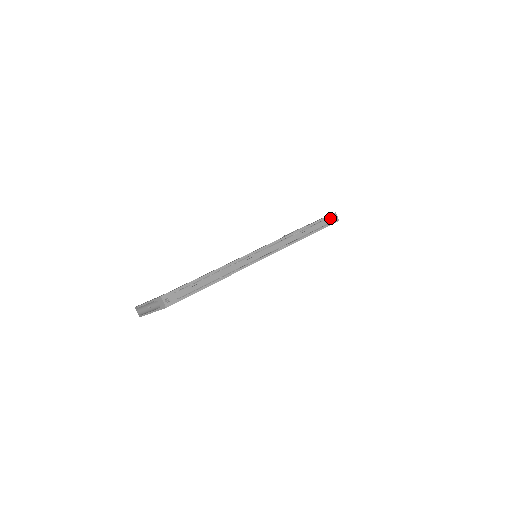
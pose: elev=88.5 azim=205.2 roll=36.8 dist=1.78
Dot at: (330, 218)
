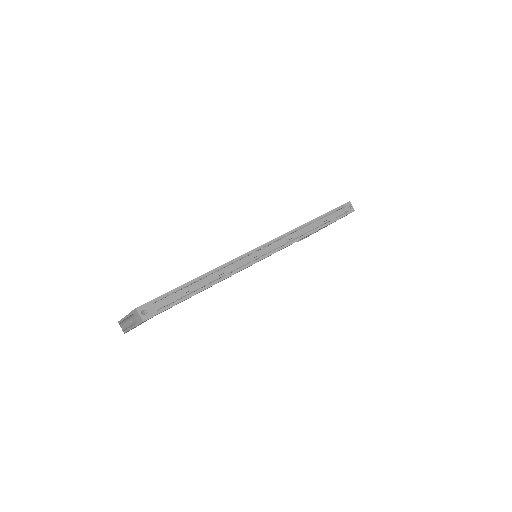
Dot at: (344, 208)
